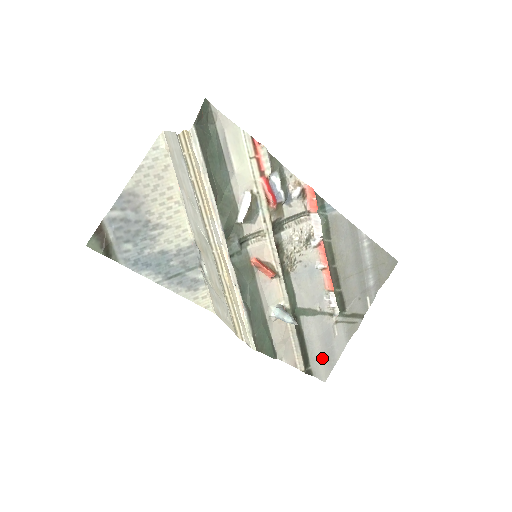
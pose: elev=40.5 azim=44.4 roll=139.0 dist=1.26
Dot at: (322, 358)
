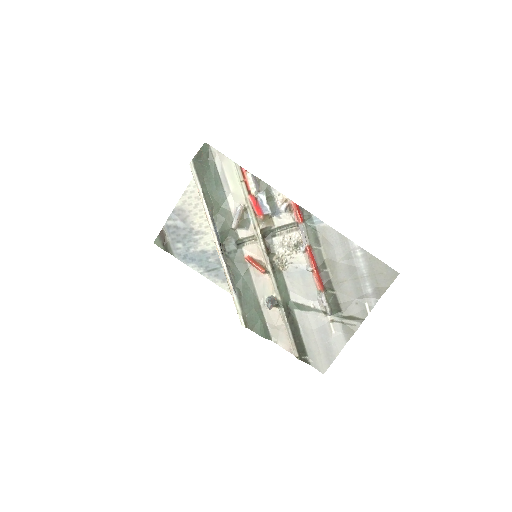
Dot at: (319, 351)
